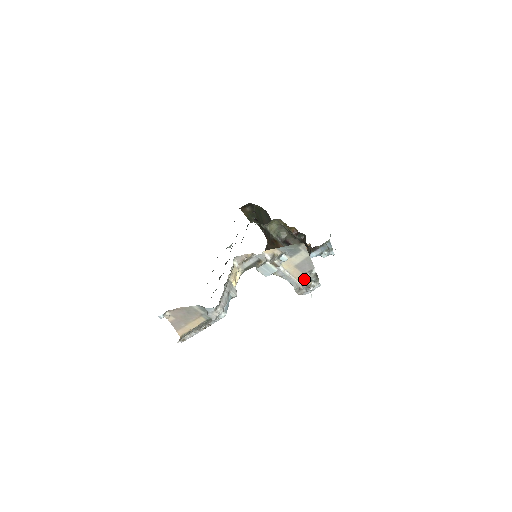
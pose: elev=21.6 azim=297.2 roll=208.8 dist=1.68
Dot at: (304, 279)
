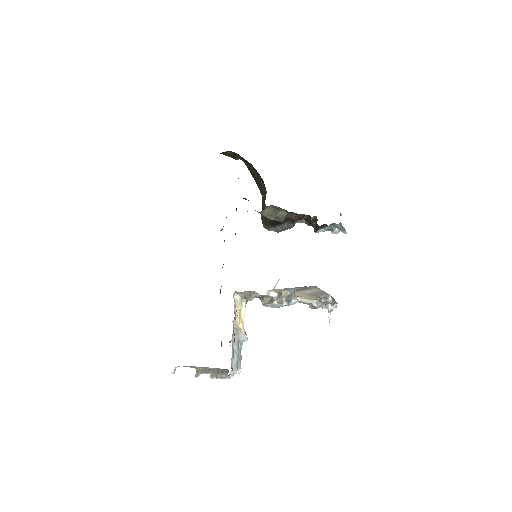
Dot at: (318, 299)
